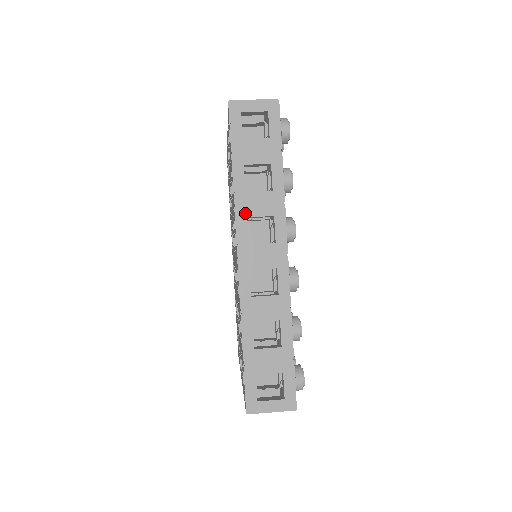
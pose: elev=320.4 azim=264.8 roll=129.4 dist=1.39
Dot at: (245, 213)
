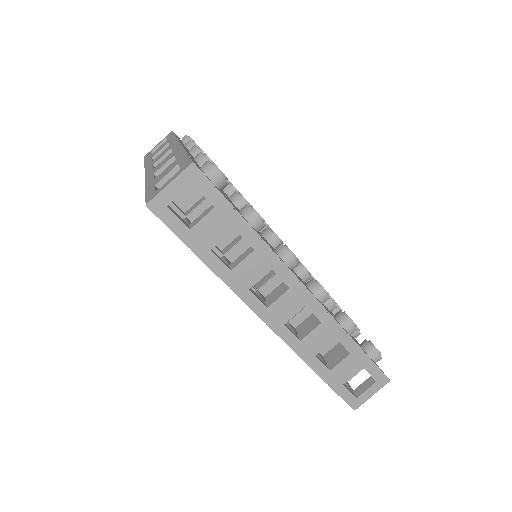
Dot at: (245, 287)
